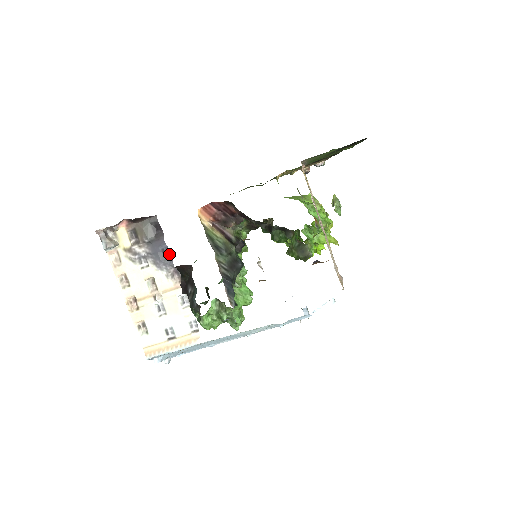
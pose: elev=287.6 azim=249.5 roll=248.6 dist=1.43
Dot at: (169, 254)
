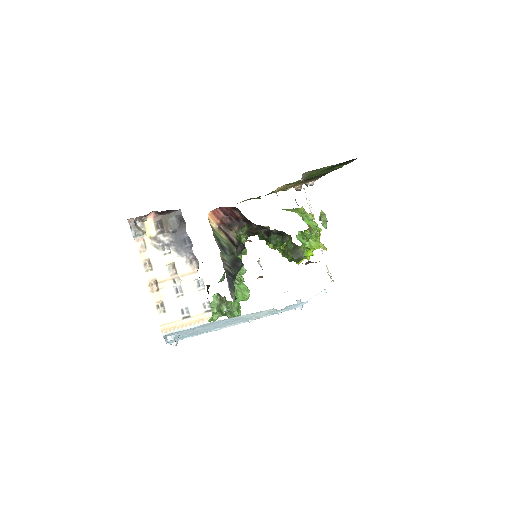
Dot at: (189, 243)
